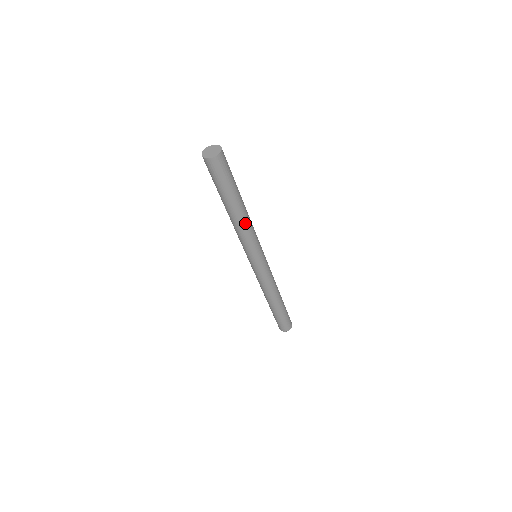
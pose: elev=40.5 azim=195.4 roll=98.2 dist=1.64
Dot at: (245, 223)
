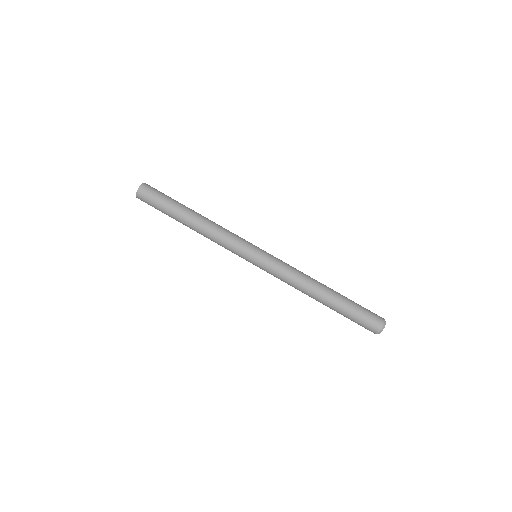
Dot at: (211, 222)
